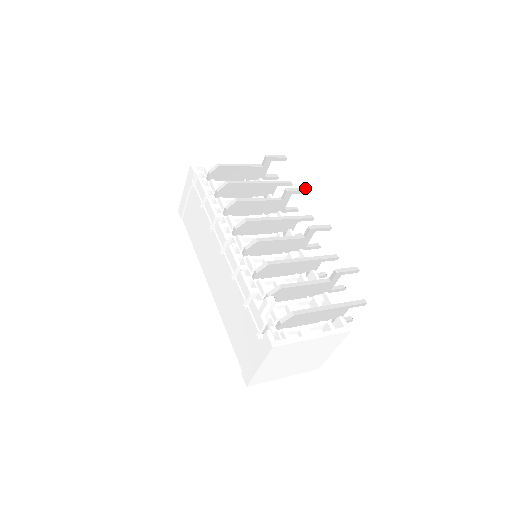
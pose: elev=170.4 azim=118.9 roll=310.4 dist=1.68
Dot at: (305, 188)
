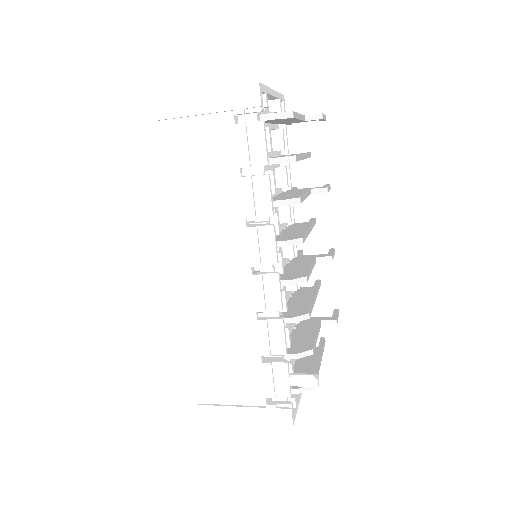
Dot at: occluded
